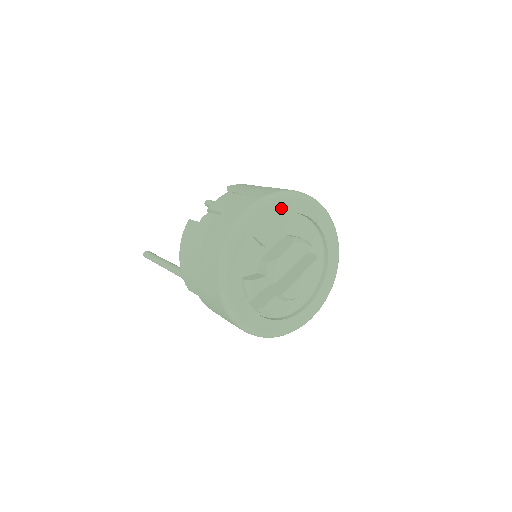
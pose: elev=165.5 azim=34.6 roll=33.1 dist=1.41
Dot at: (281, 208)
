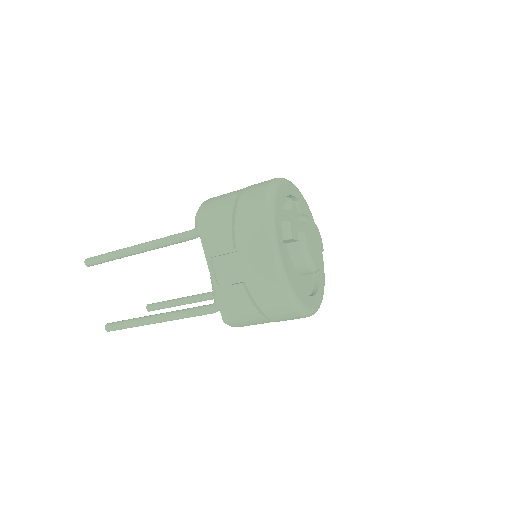
Dot at: occluded
